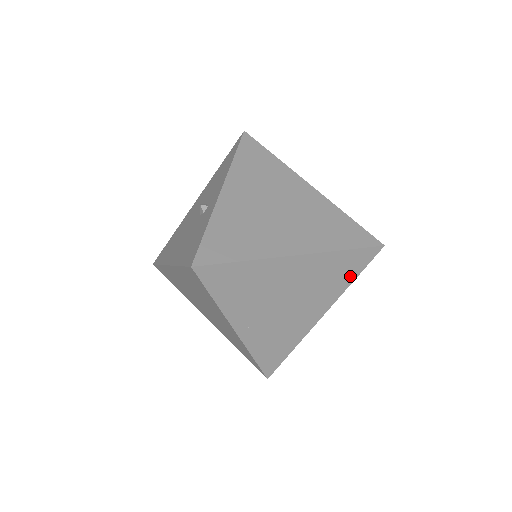
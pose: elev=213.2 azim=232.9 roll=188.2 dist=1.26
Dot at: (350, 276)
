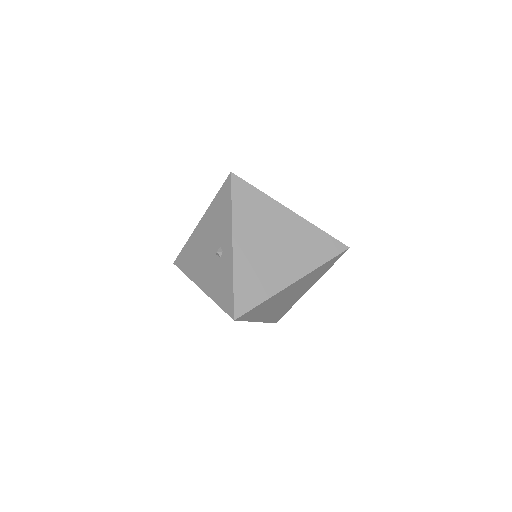
Dot at: (327, 268)
